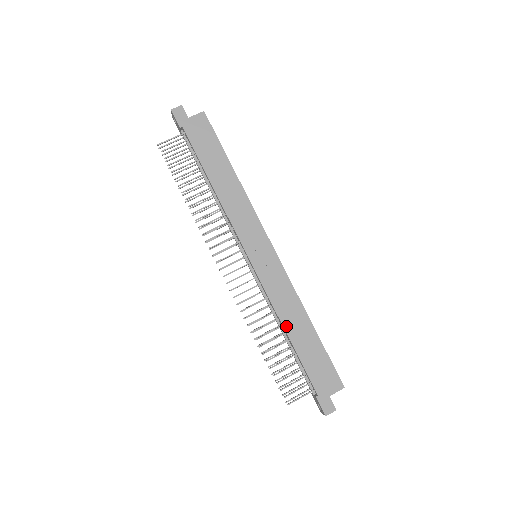
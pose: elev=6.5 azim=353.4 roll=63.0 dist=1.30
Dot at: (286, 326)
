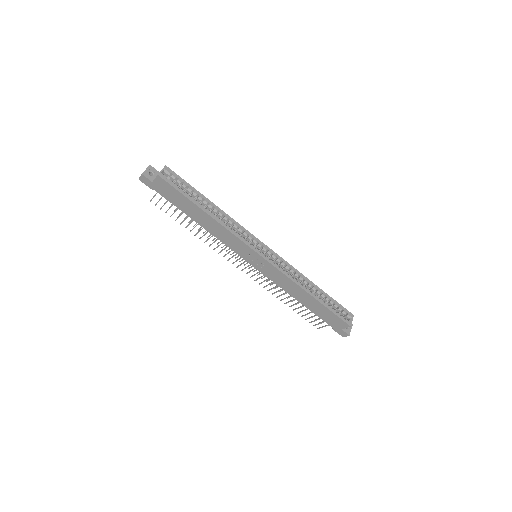
Dot at: (295, 297)
